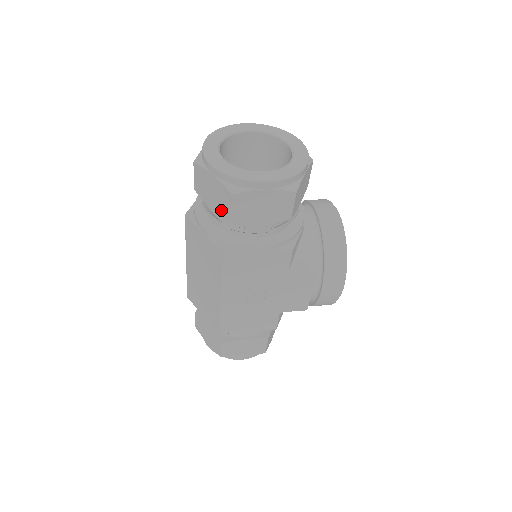
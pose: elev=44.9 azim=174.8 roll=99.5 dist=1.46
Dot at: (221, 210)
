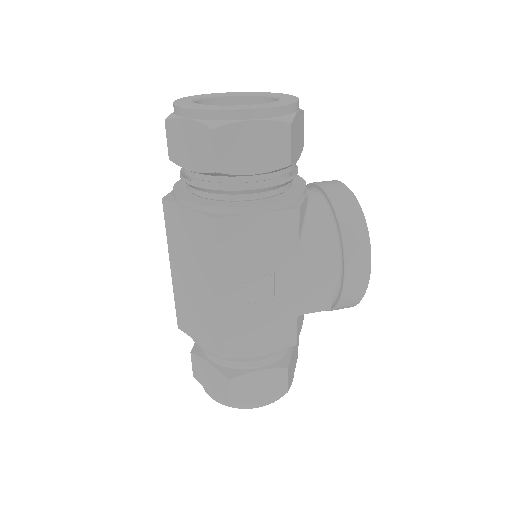
Dot at: (203, 163)
